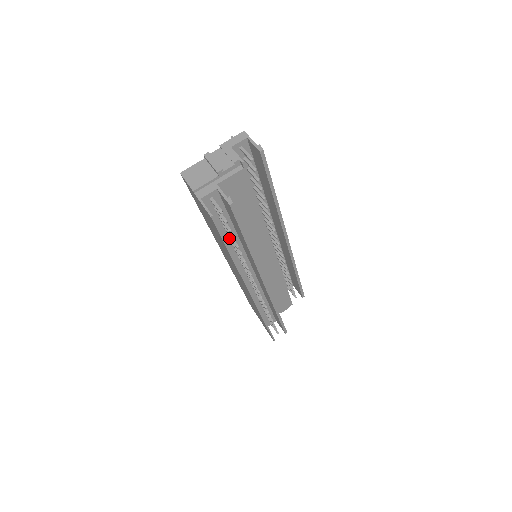
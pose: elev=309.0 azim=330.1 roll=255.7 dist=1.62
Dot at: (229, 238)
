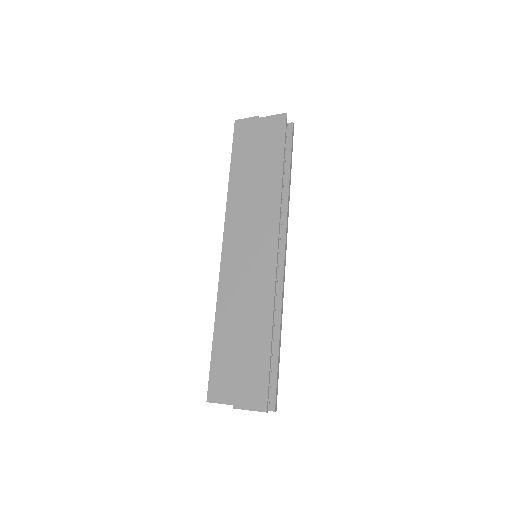
Dot at: occluded
